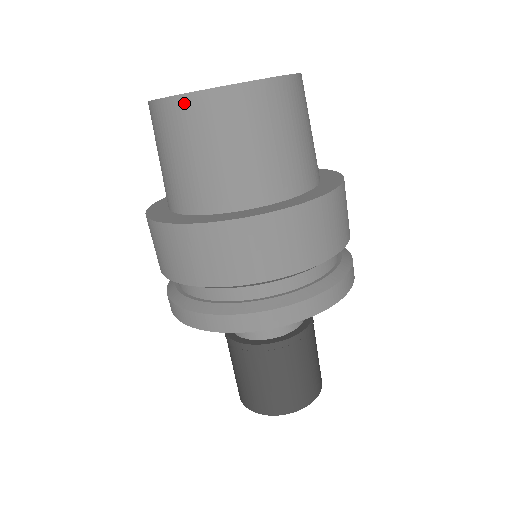
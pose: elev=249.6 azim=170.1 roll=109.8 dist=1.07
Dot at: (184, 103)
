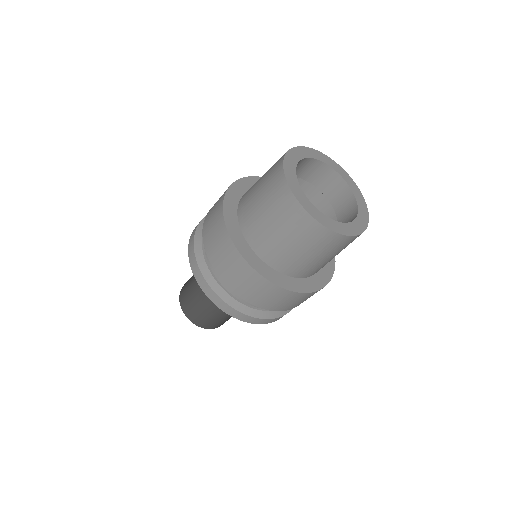
Dot at: (294, 204)
